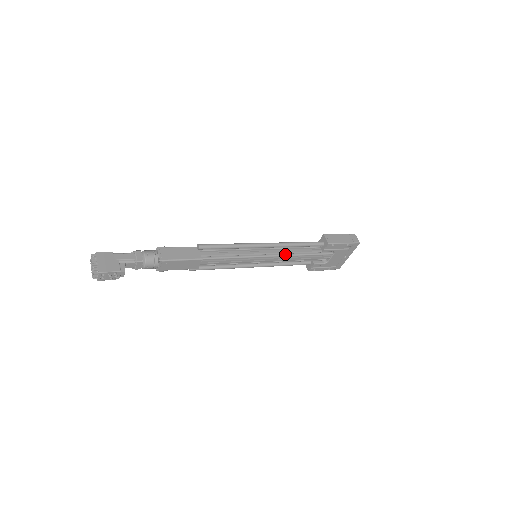
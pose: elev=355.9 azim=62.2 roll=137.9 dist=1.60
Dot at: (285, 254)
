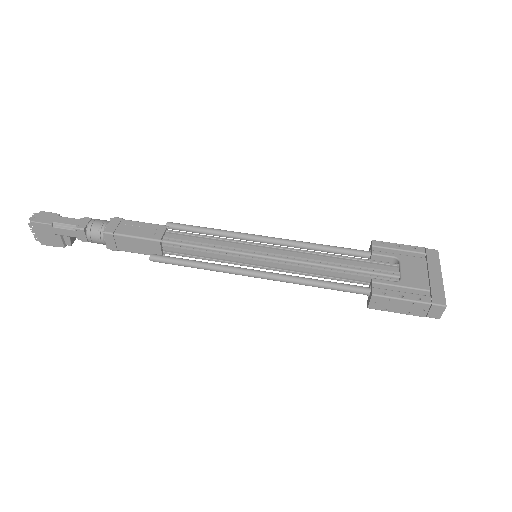
Dot at: (300, 273)
